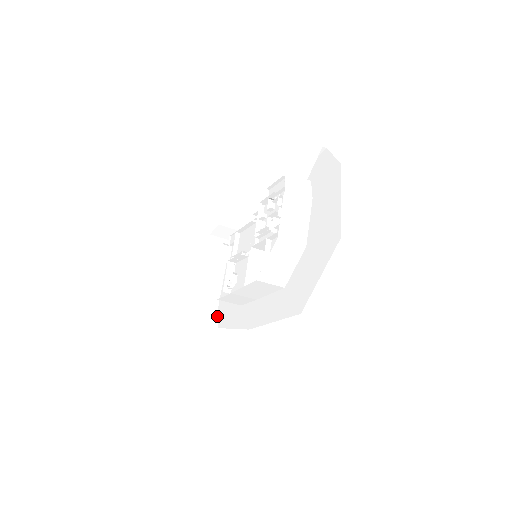
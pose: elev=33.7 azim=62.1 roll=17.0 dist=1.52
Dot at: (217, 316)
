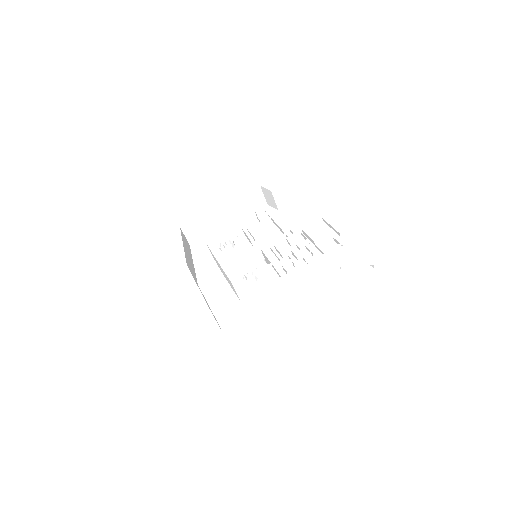
Dot at: (199, 237)
